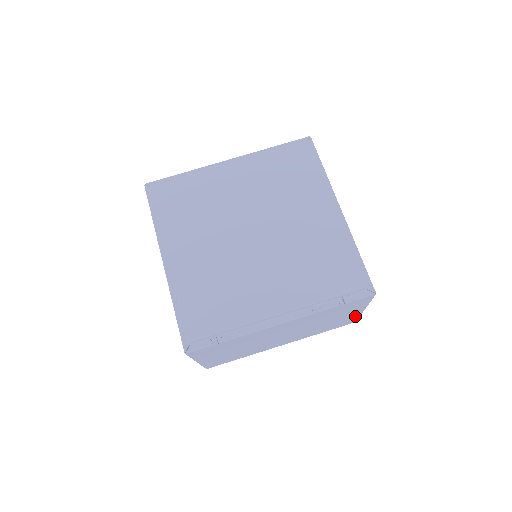
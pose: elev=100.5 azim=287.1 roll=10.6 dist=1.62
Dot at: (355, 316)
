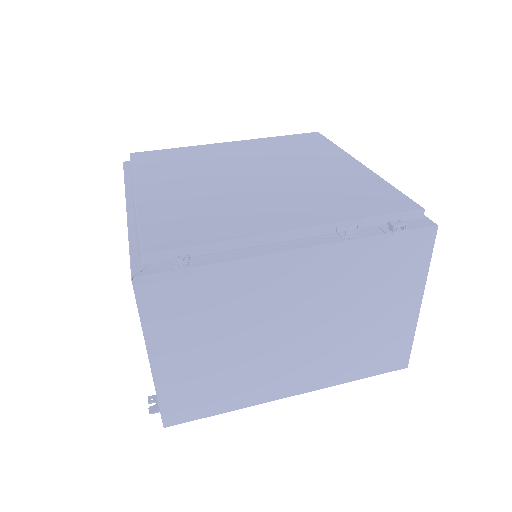
Dot at: (407, 330)
